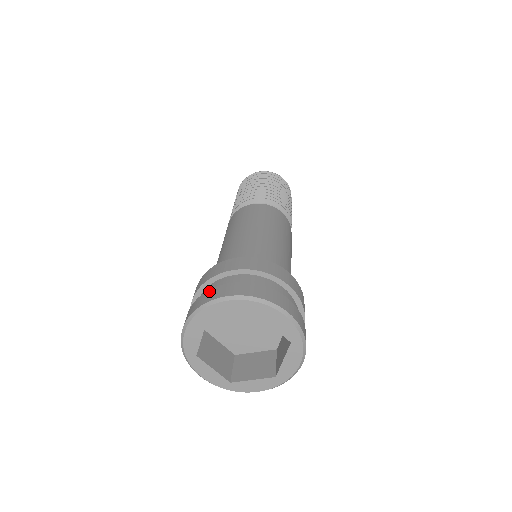
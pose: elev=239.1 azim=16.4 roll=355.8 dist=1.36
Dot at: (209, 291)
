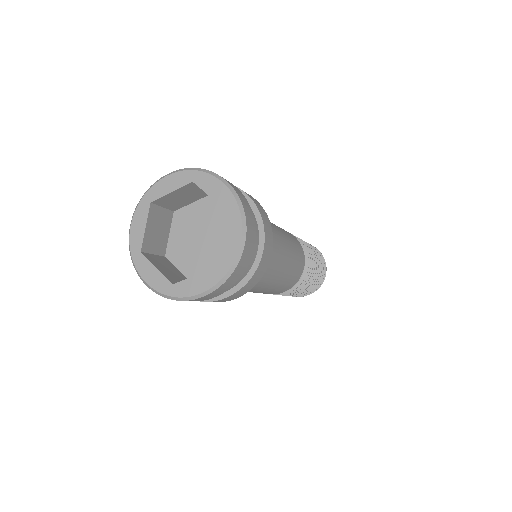
Dot at: occluded
